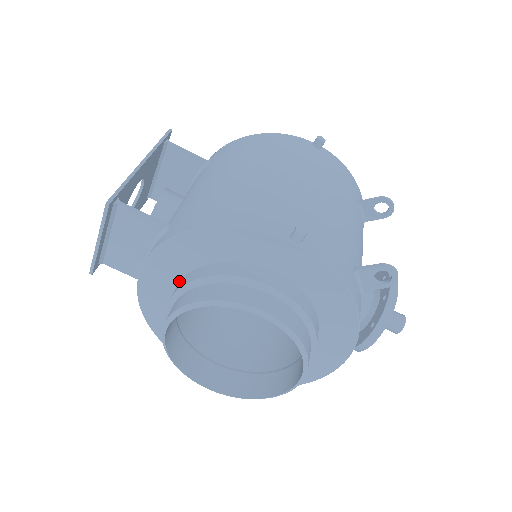
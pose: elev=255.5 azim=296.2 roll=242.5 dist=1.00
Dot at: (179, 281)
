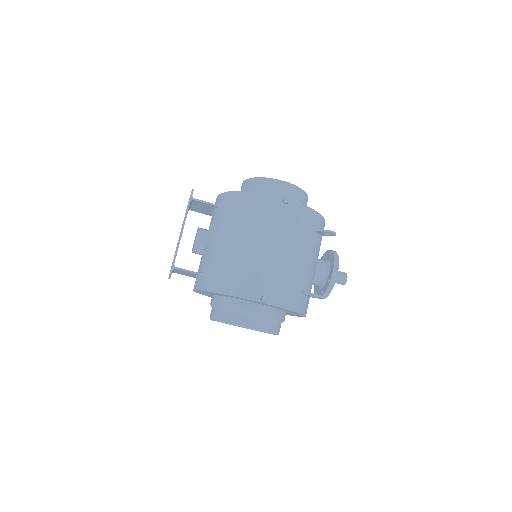
Dot at: (213, 295)
